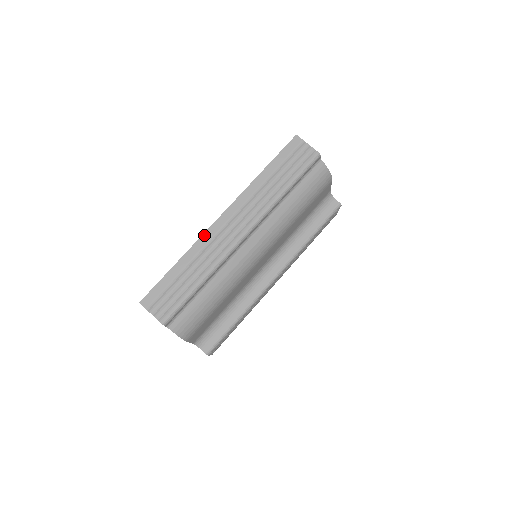
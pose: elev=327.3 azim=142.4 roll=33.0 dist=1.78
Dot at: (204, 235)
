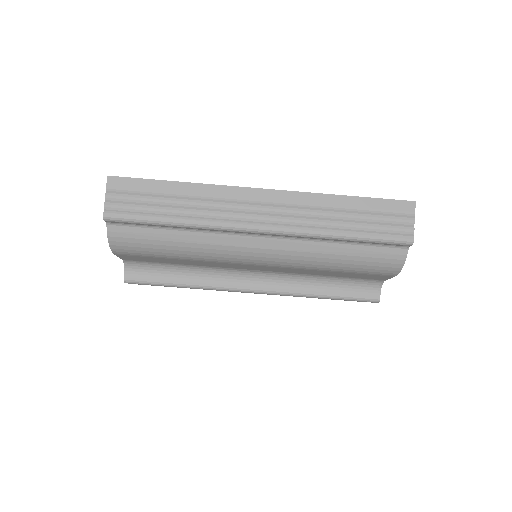
Dot at: (229, 187)
